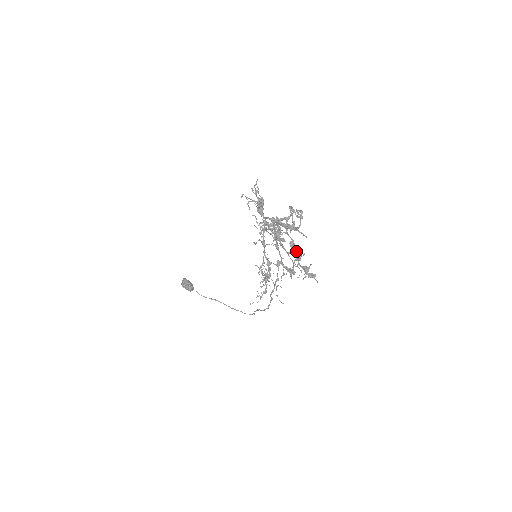
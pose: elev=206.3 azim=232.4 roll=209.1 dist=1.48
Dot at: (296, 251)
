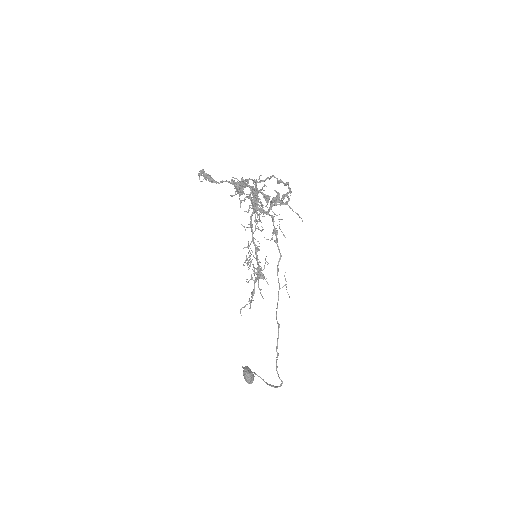
Dot at: (241, 183)
